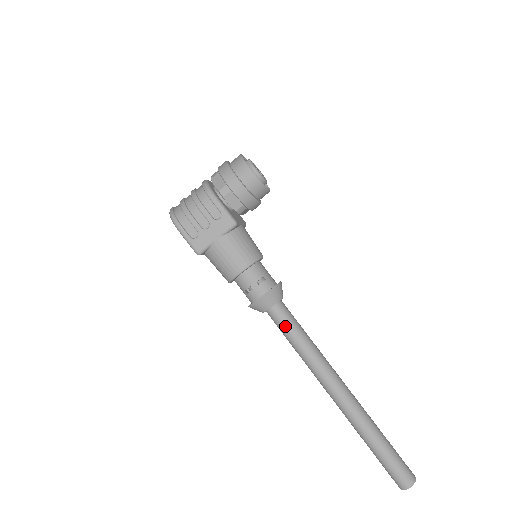
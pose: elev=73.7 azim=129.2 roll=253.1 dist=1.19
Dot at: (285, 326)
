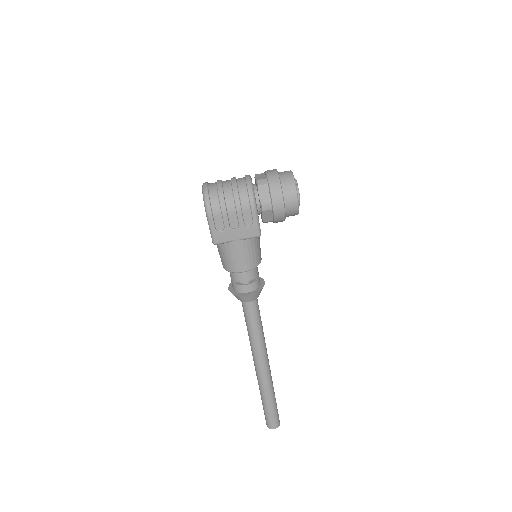
Dot at: (251, 316)
